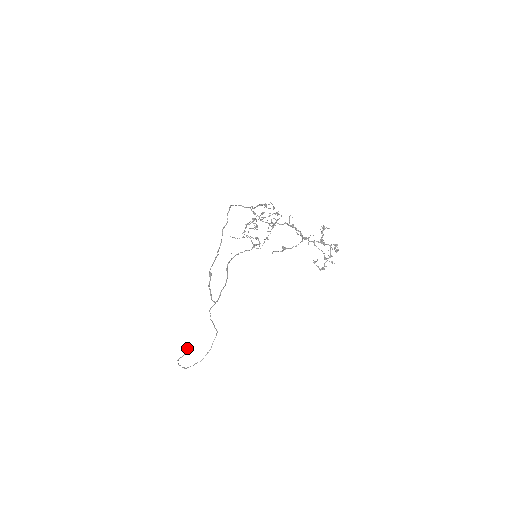
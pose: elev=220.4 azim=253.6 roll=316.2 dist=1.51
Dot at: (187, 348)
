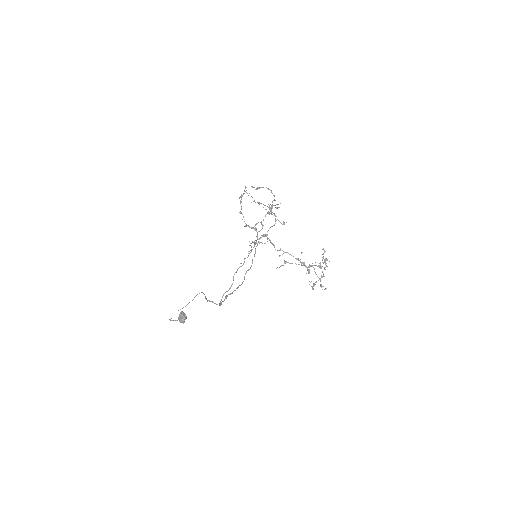
Dot at: (183, 319)
